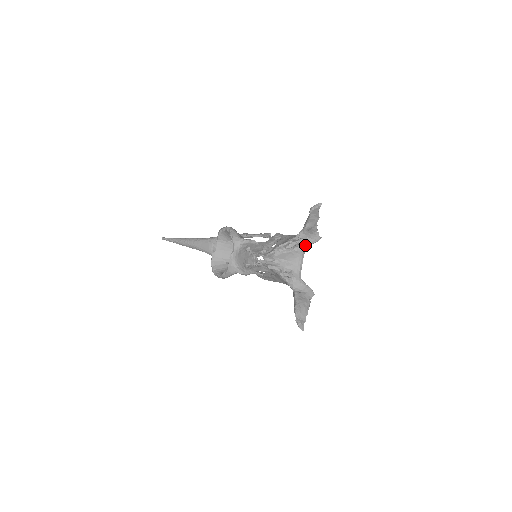
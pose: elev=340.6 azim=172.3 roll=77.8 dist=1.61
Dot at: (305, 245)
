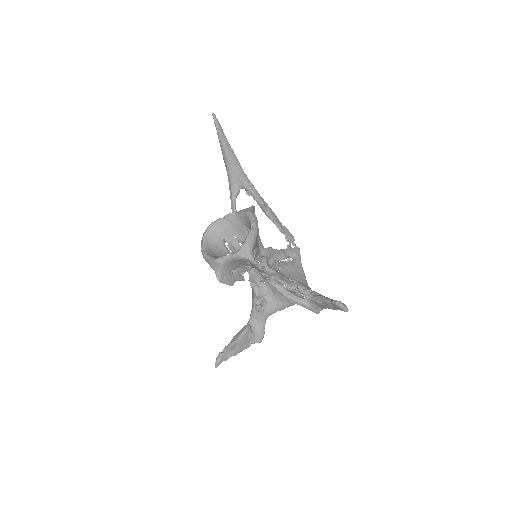
Dot at: (300, 303)
